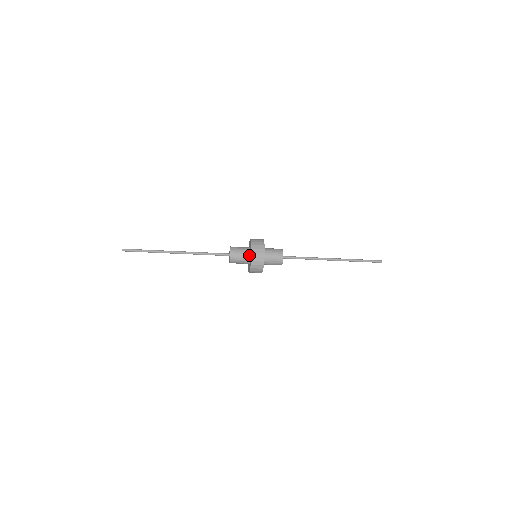
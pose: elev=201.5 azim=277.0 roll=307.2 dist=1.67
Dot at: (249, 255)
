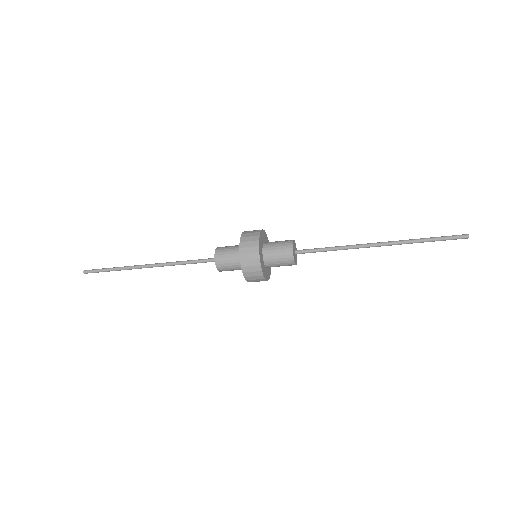
Dot at: occluded
